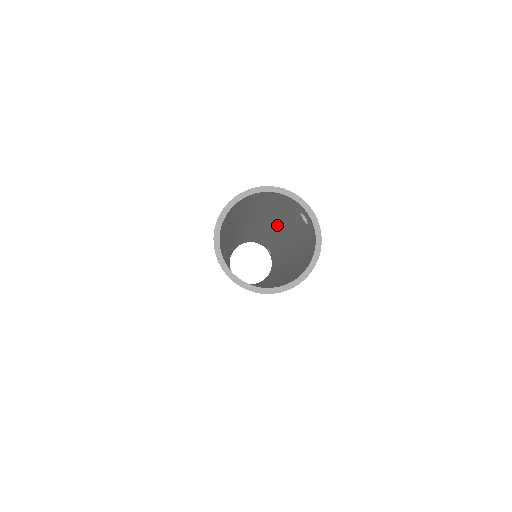
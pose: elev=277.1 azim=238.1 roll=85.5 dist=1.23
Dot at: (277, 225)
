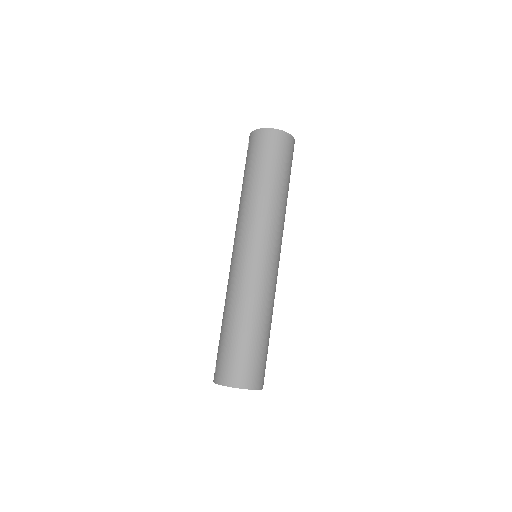
Dot at: occluded
